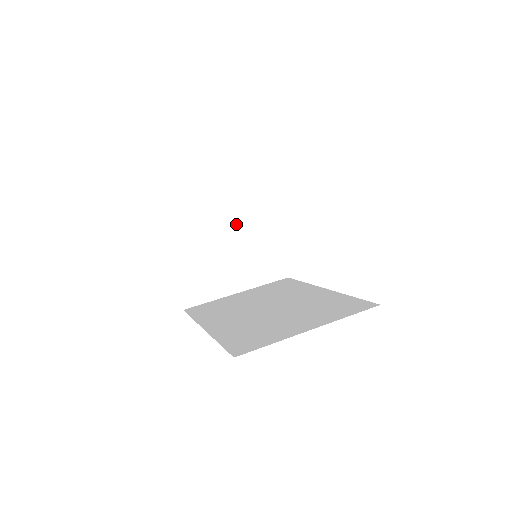
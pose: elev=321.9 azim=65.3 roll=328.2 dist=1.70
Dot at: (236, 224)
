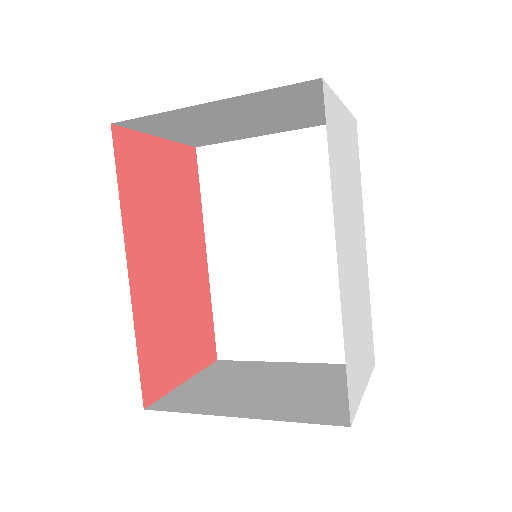
Dot at: (302, 374)
